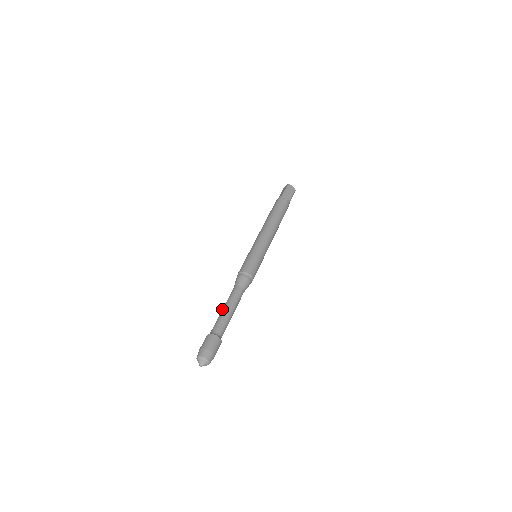
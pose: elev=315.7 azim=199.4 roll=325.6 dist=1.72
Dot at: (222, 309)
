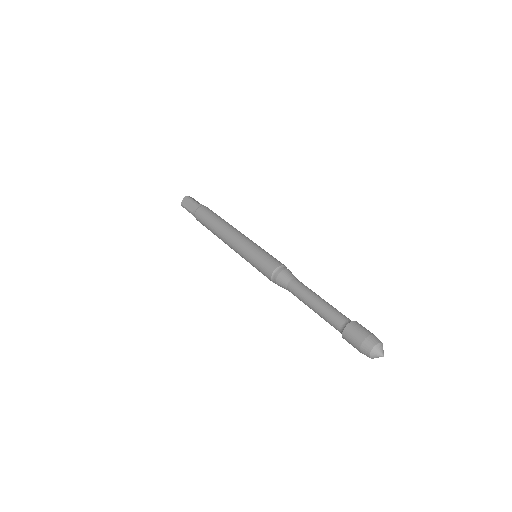
Dot at: (314, 304)
